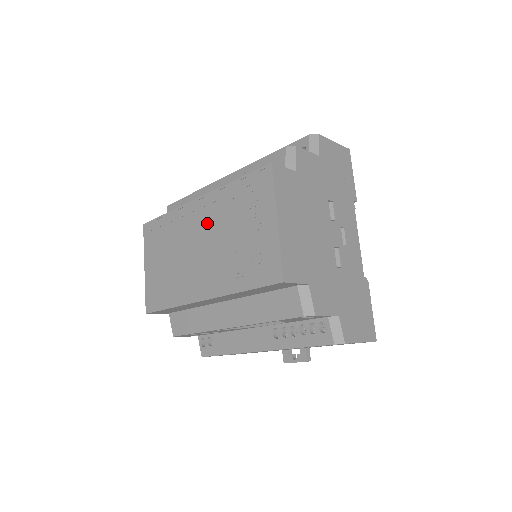
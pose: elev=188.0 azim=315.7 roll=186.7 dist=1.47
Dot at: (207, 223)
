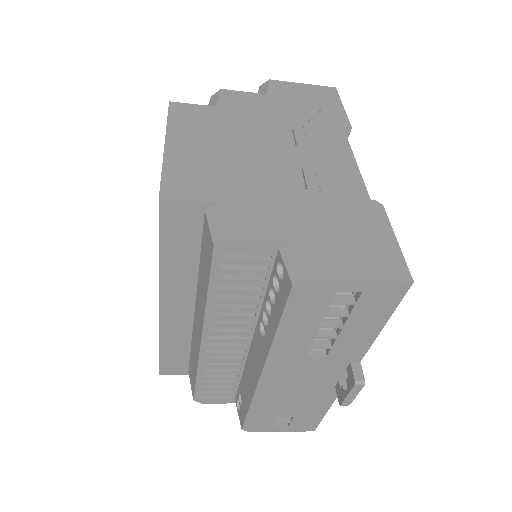
Dot at: occluded
